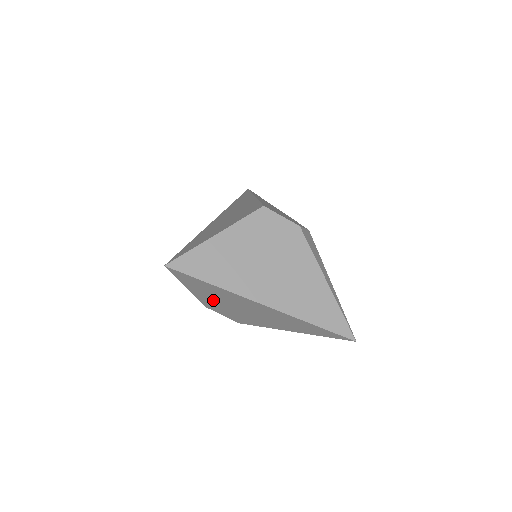
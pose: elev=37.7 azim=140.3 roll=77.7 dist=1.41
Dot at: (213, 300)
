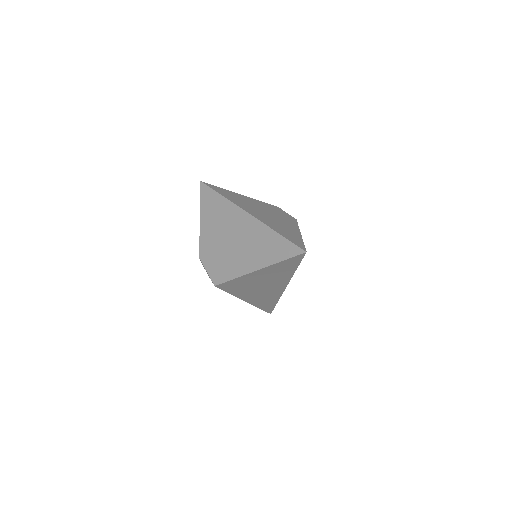
Dot at: (211, 233)
